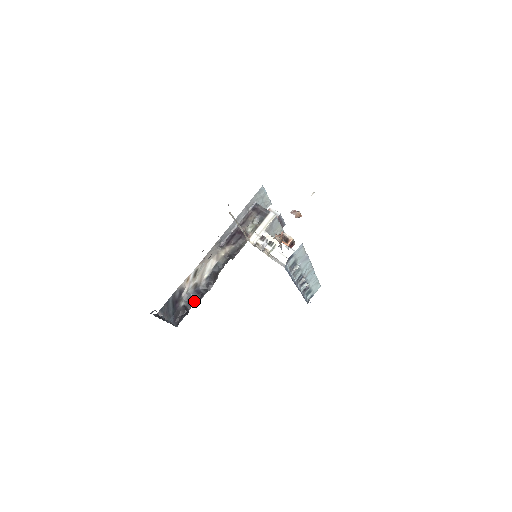
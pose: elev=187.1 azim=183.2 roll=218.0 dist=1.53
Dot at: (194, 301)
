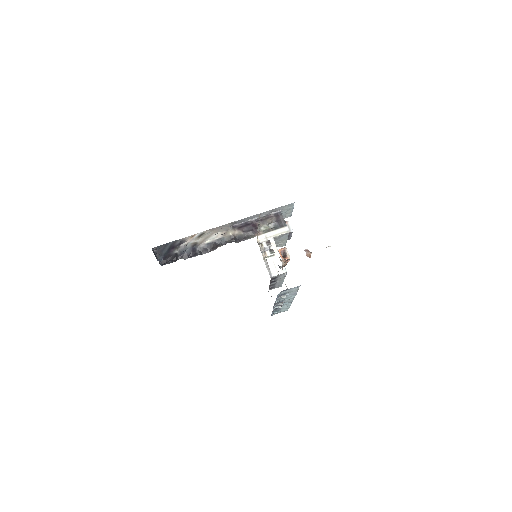
Dot at: (186, 255)
